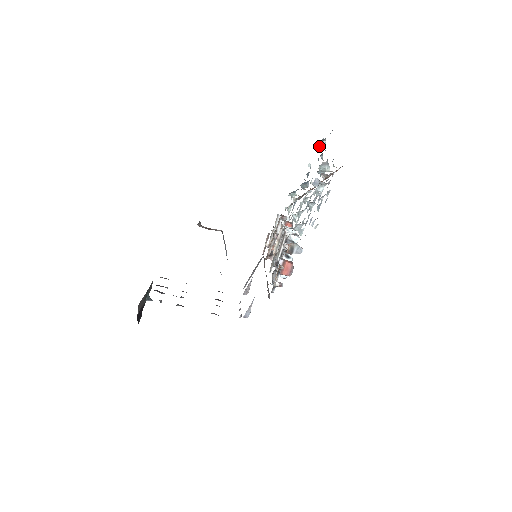
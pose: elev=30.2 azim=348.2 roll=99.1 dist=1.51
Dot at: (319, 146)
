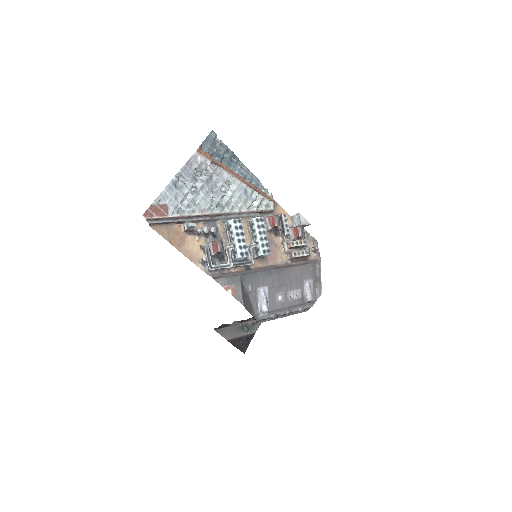
Dot at: occluded
